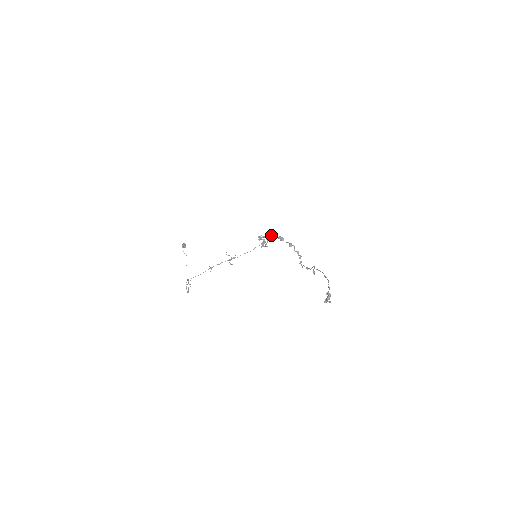
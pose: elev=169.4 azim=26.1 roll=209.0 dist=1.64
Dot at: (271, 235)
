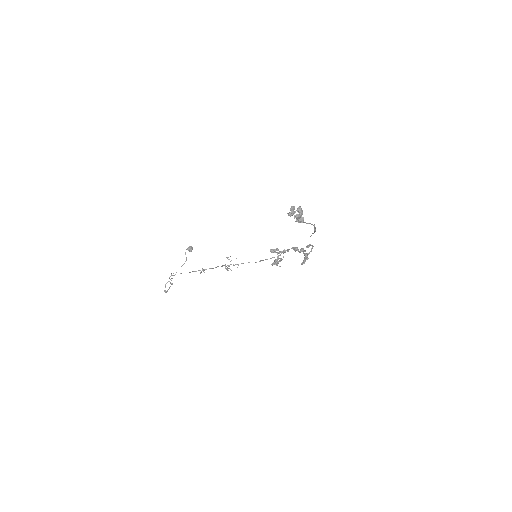
Dot at: (287, 249)
